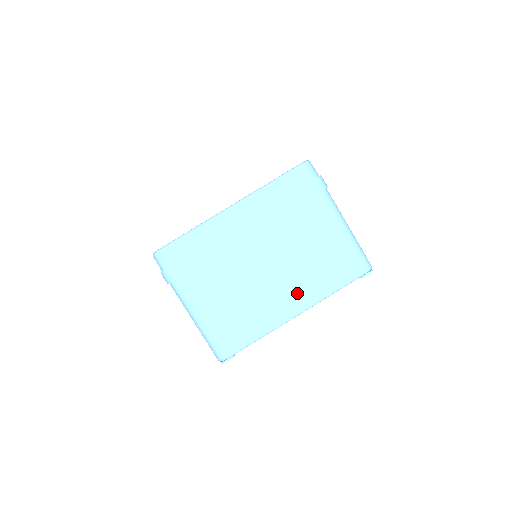
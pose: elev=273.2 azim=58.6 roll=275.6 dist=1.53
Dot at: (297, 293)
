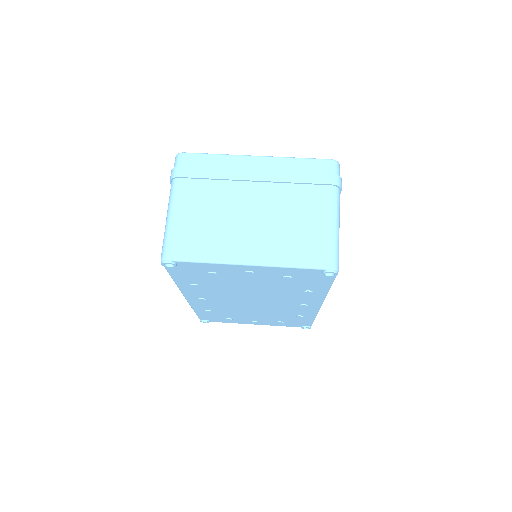
Dot at: (261, 247)
